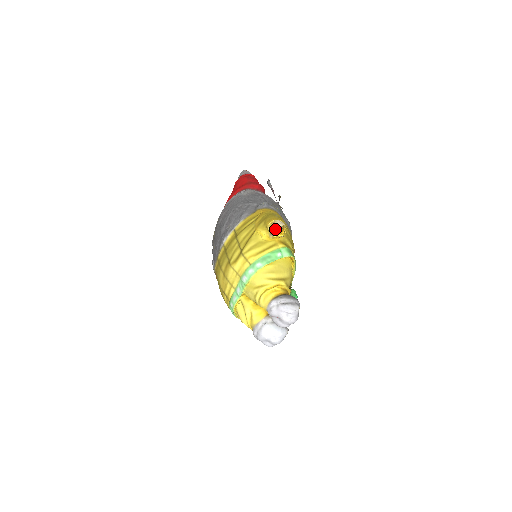
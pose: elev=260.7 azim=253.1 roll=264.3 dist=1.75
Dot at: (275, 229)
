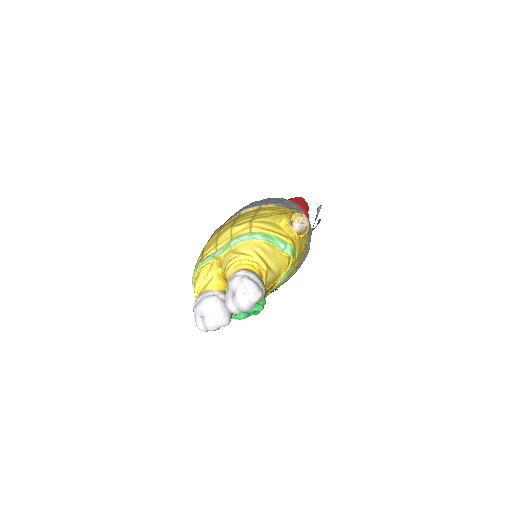
Dot at: (298, 222)
